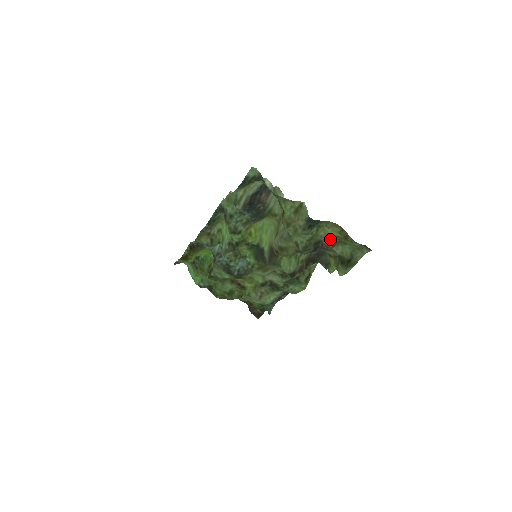
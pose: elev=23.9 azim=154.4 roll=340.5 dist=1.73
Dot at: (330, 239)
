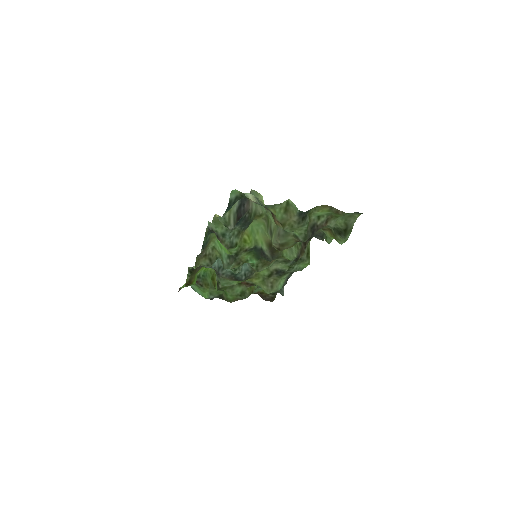
Dot at: (322, 219)
